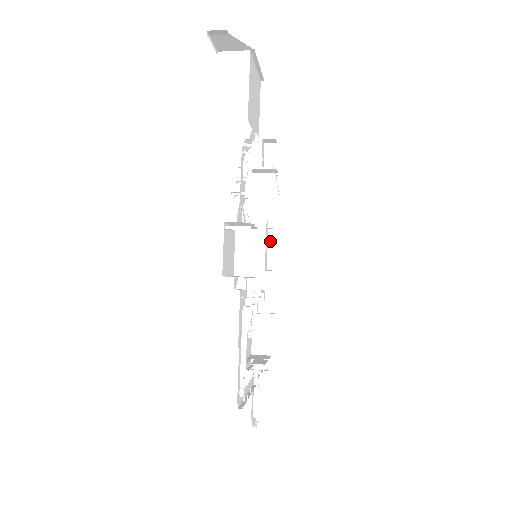
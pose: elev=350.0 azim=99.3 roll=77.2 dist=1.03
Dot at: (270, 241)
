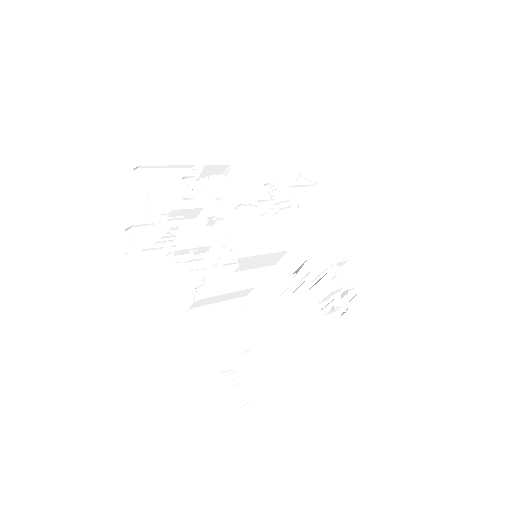
Dot at: (290, 286)
